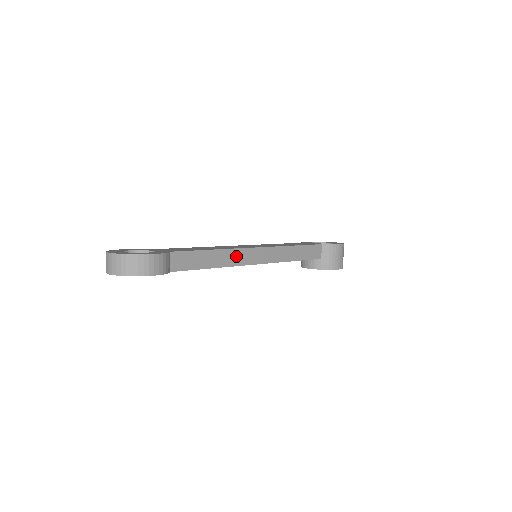
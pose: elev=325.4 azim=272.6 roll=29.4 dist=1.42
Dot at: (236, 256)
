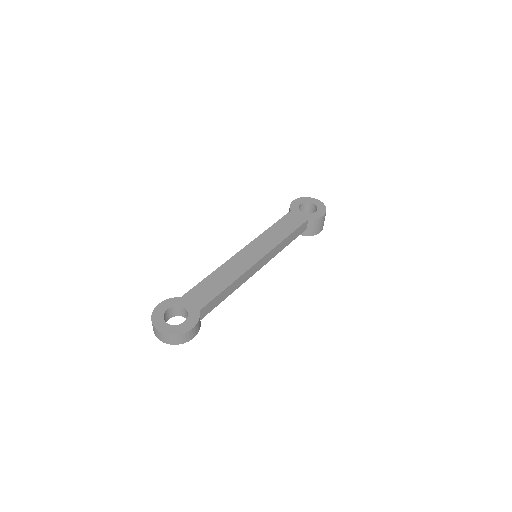
Dot at: (244, 278)
